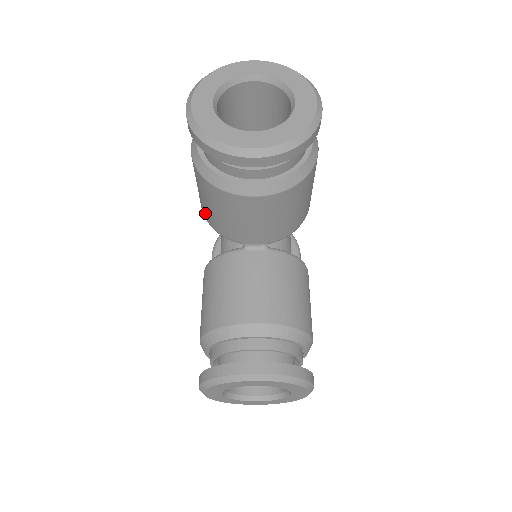
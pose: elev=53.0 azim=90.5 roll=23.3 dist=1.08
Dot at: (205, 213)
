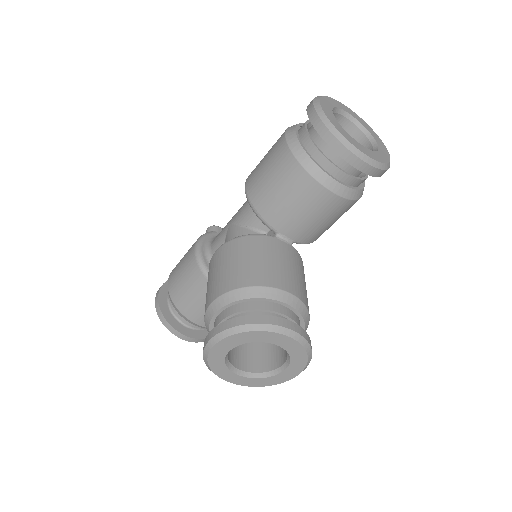
Dot at: (257, 194)
